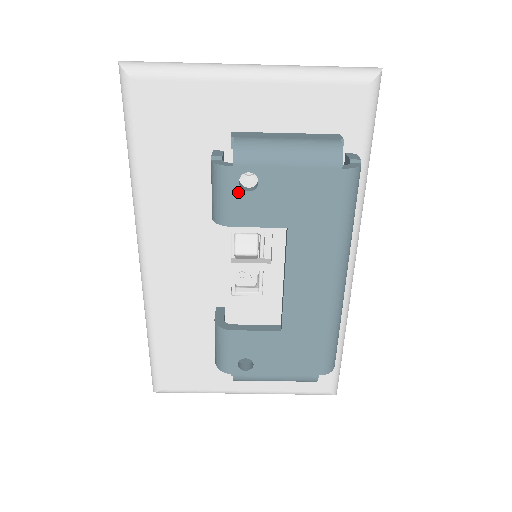
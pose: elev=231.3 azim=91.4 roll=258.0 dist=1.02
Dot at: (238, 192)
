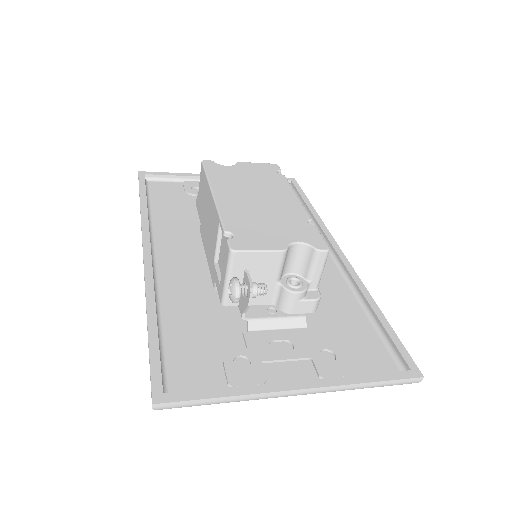
Dot at: occluded
